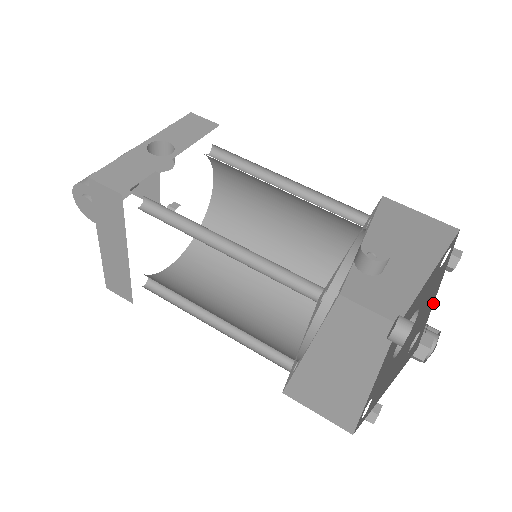
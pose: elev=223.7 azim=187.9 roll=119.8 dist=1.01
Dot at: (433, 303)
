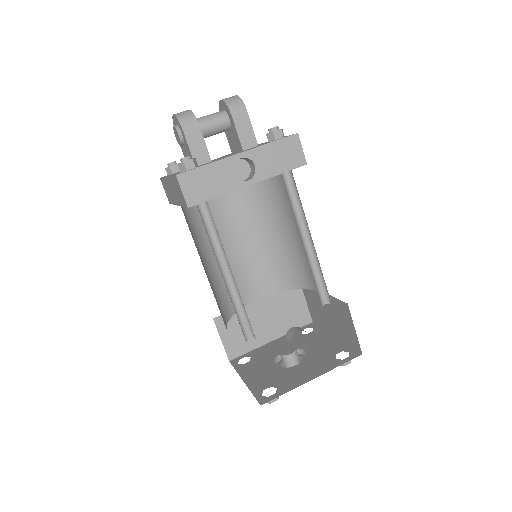
Dot at: (294, 388)
